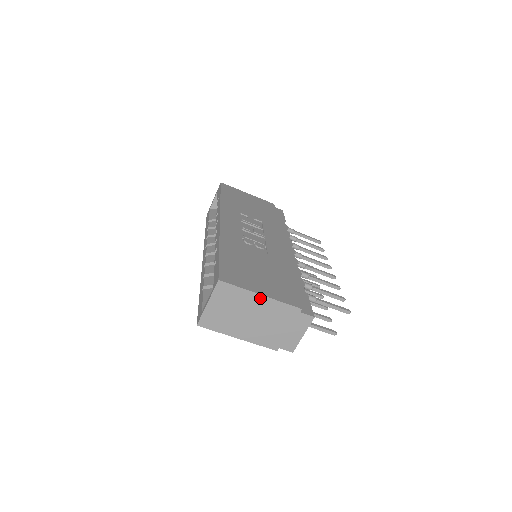
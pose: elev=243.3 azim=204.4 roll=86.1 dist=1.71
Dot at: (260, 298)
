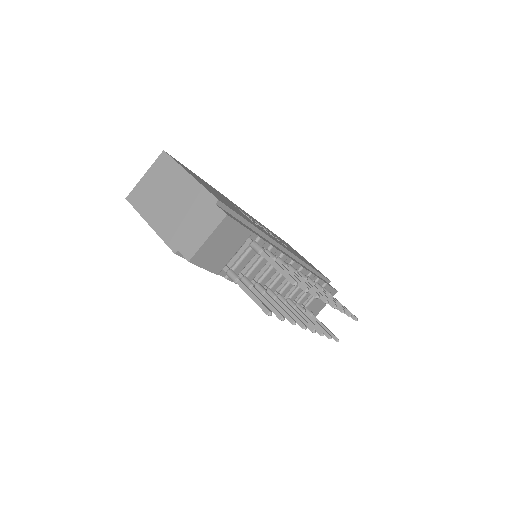
Dot at: (187, 177)
